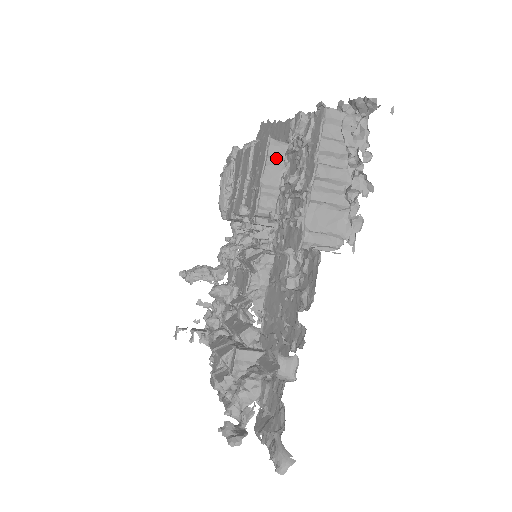
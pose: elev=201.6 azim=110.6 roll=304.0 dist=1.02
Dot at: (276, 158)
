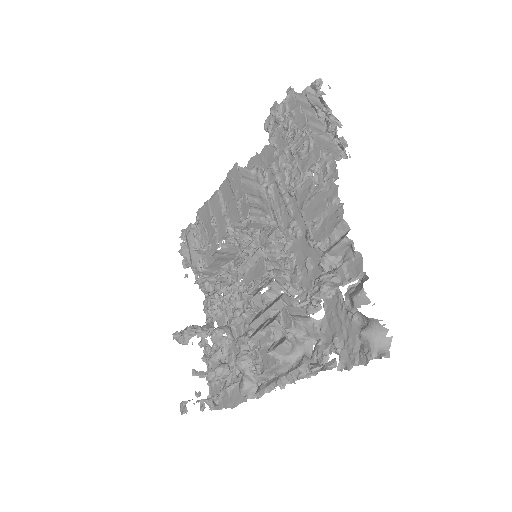
Dot at: (246, 178)
